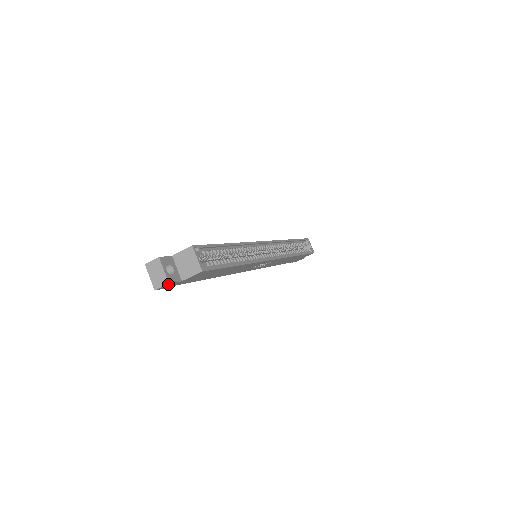
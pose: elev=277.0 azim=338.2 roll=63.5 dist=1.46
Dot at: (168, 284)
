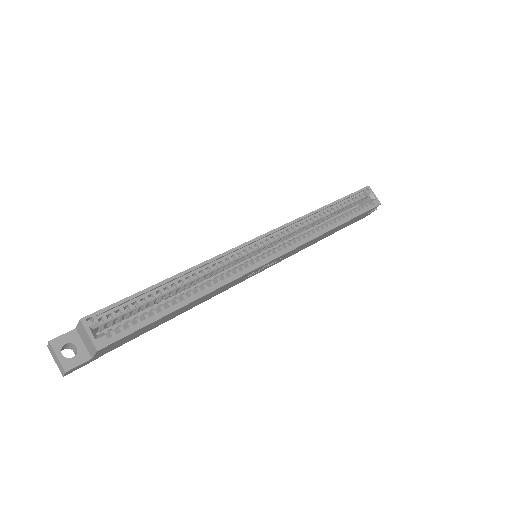
Dot at: (68, 371)
